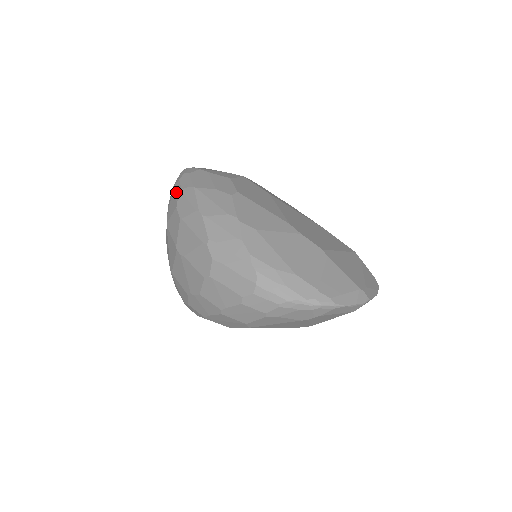
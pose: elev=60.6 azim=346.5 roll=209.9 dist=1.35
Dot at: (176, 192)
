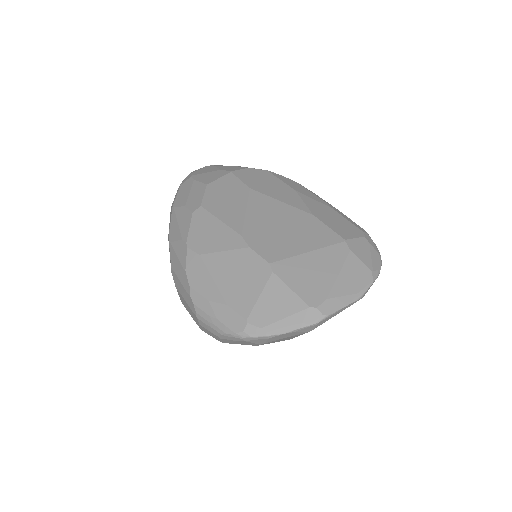
Dot at: occluded
